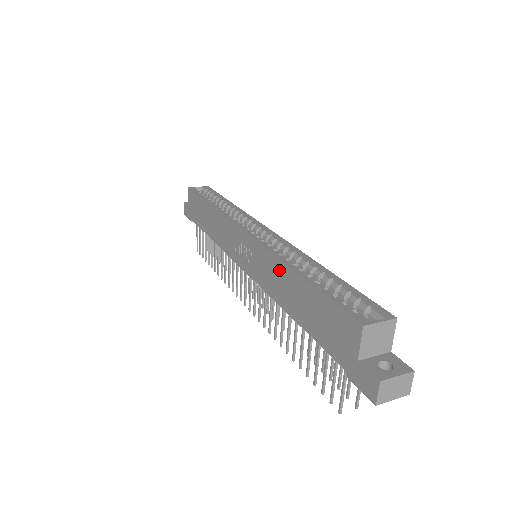
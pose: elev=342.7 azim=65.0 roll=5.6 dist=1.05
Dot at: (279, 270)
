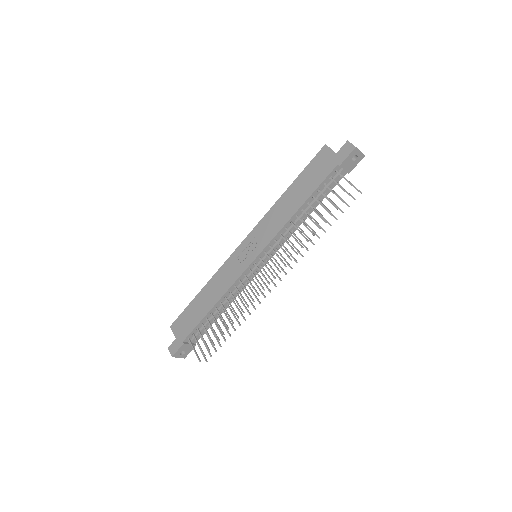
Dot at: (277, 208)
